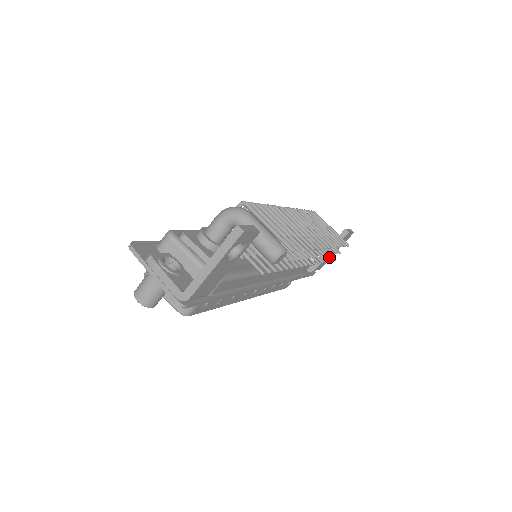
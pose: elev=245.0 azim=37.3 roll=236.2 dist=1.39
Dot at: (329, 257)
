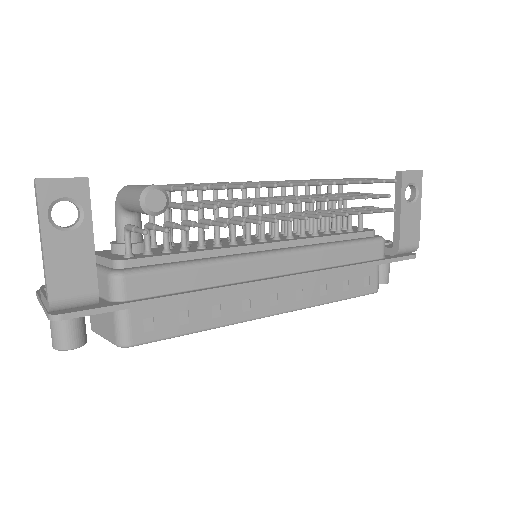
Dot at: (377, 210)
